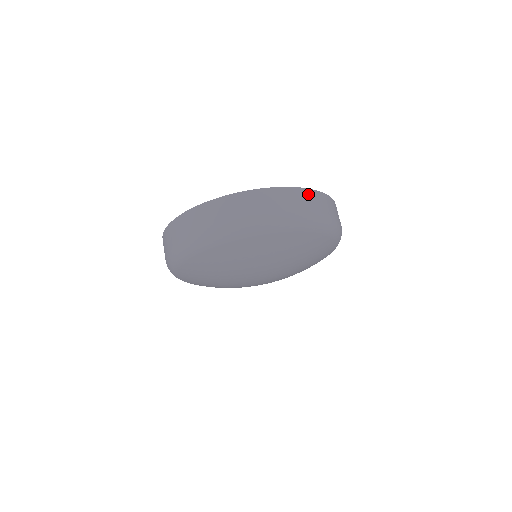
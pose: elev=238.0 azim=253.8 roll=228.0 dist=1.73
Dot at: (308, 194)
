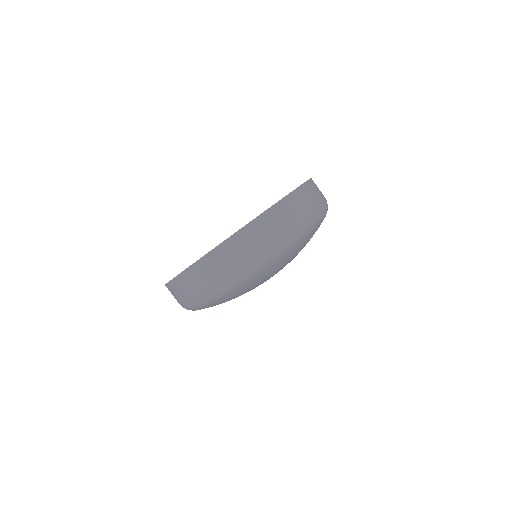
Dot at: (234, 242)
